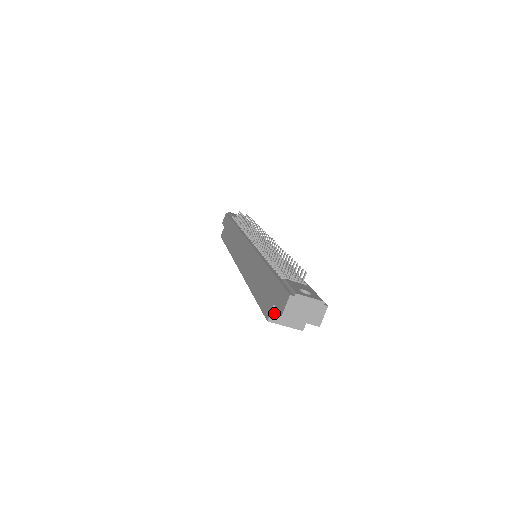
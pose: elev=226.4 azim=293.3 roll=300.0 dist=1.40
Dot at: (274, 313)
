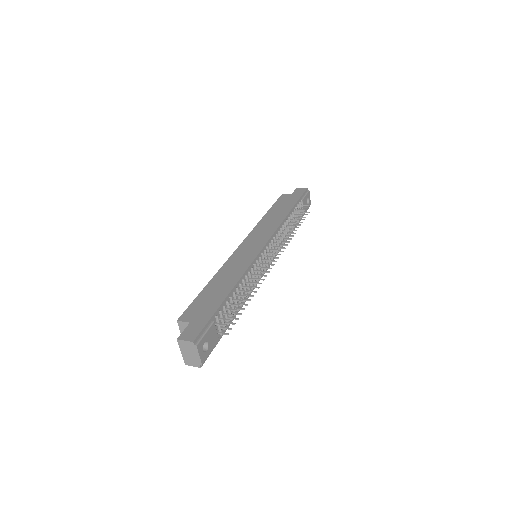
Dot at: (185, 324)
